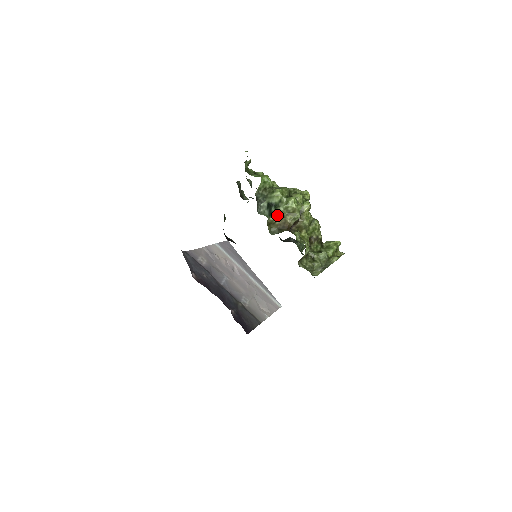
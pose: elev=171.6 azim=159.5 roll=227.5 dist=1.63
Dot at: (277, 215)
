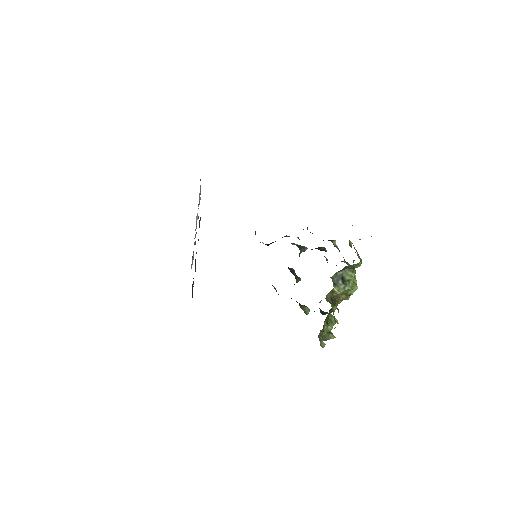
Dot at: (341, 291)
